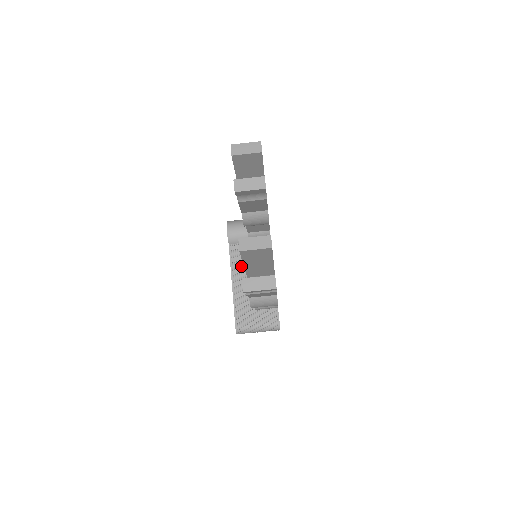
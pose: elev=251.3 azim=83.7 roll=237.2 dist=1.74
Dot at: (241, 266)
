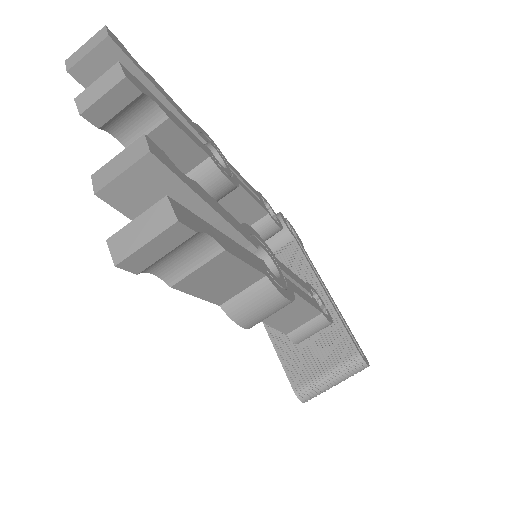
Dot at: occluded
